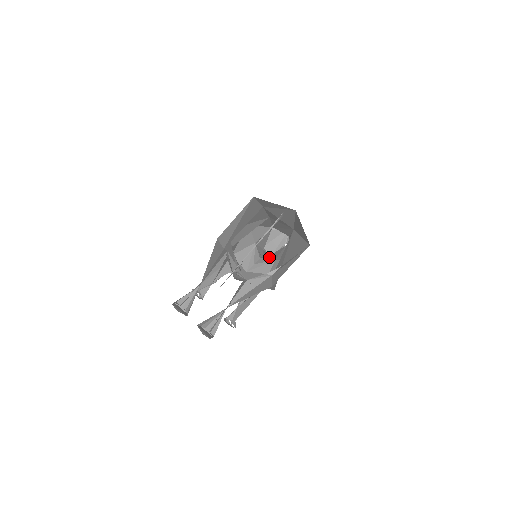
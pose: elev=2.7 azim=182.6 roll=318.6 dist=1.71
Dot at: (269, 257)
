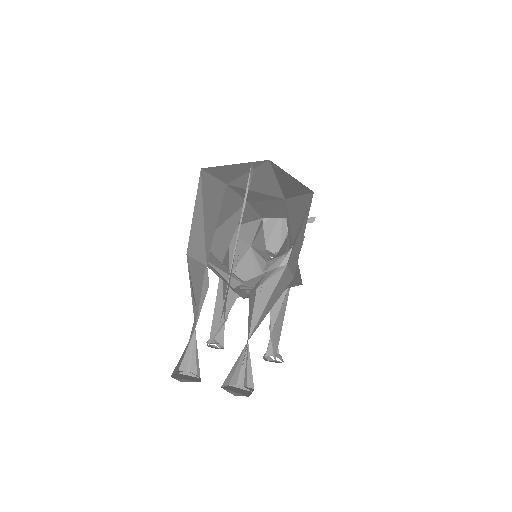
Dot at: occluded
